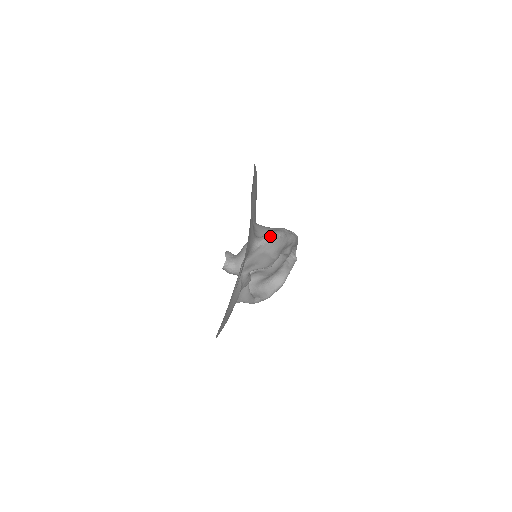
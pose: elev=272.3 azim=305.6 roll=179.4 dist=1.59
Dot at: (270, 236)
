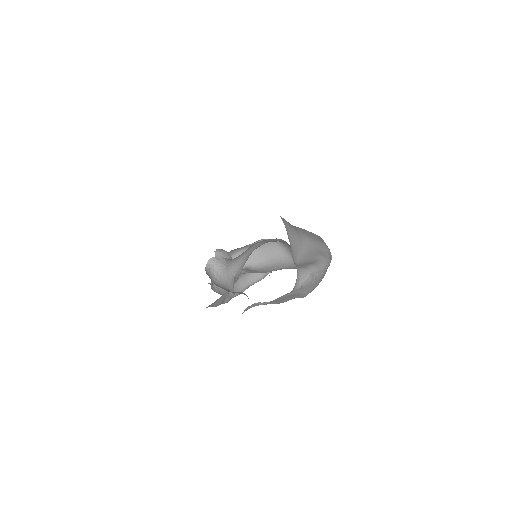
Dot at: (317, 270)
